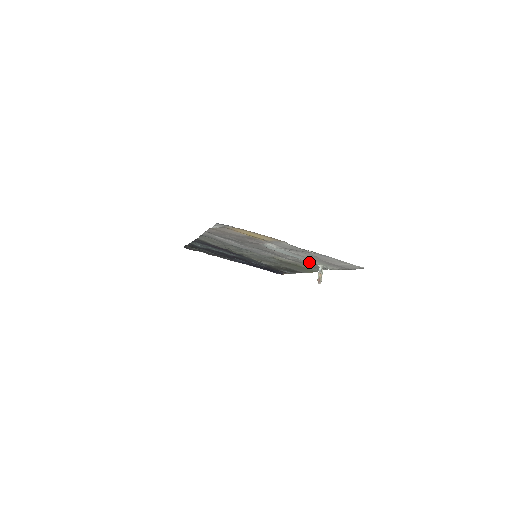
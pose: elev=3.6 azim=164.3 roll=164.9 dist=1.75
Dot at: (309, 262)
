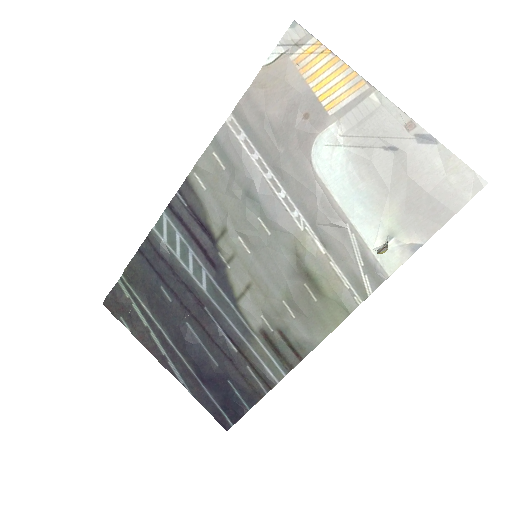
Dot at: (363, 235)
